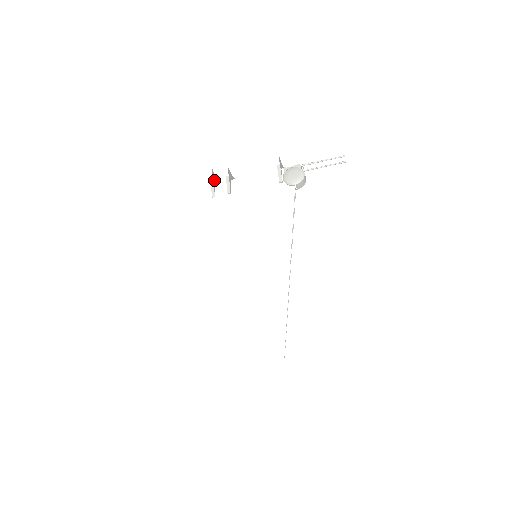
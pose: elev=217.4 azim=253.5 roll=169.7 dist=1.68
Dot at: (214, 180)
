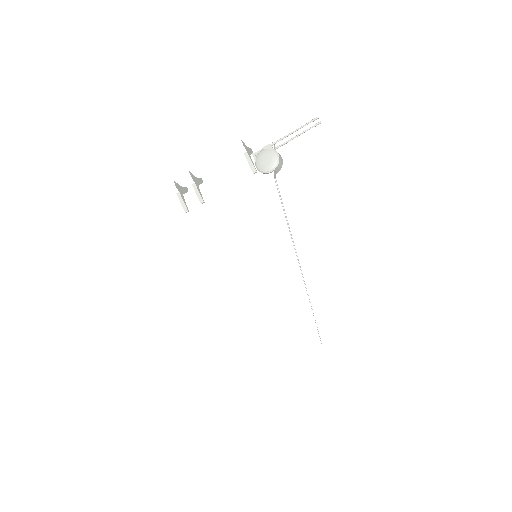
Dot at: (180, 192)
